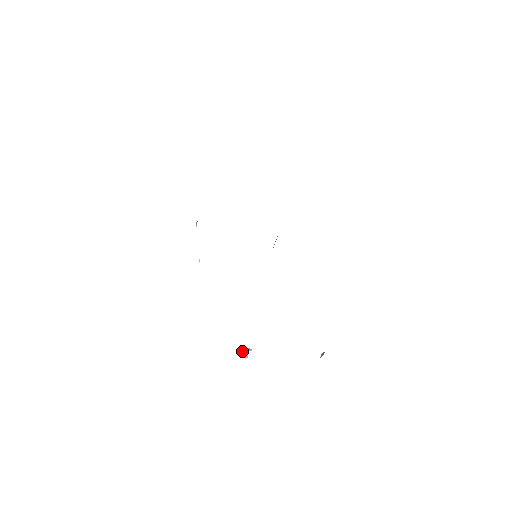
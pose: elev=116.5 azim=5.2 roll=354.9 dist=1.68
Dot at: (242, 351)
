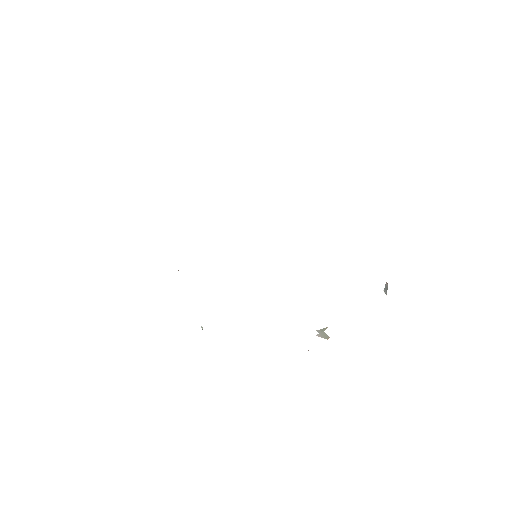
Dot at: (319, 336)
